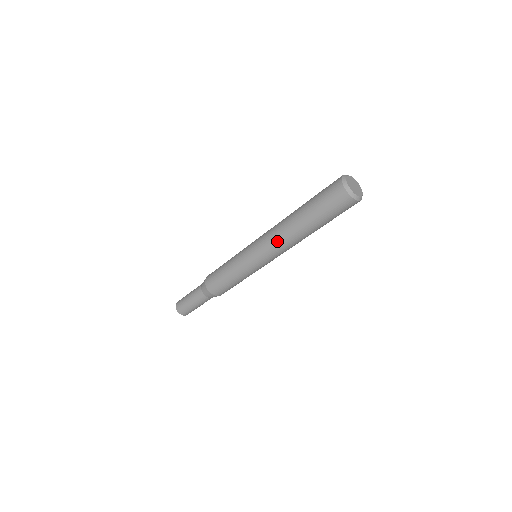
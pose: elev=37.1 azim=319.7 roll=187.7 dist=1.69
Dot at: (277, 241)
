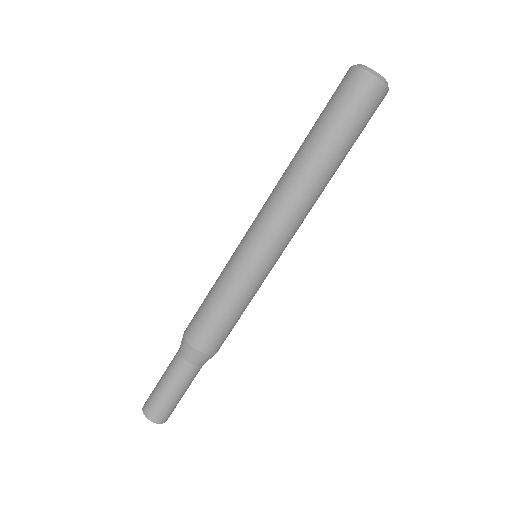
Dot at: (277, 196)
